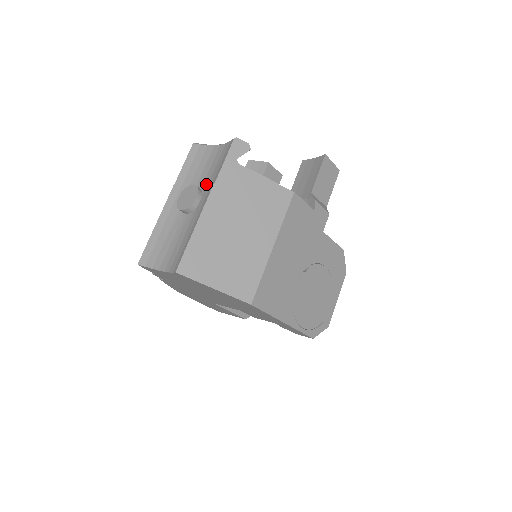
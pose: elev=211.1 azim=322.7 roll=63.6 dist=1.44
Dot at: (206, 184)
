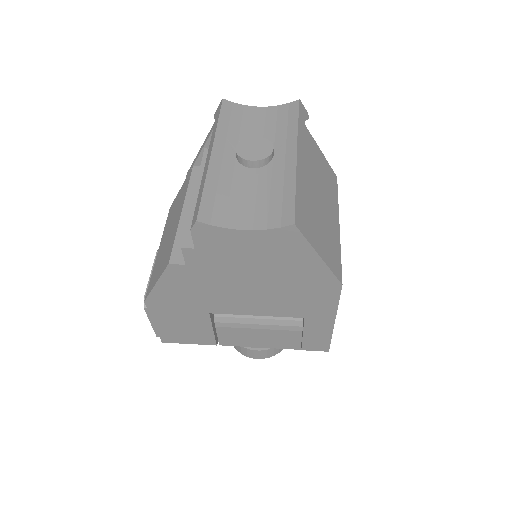
Dot at: (271, 140)
